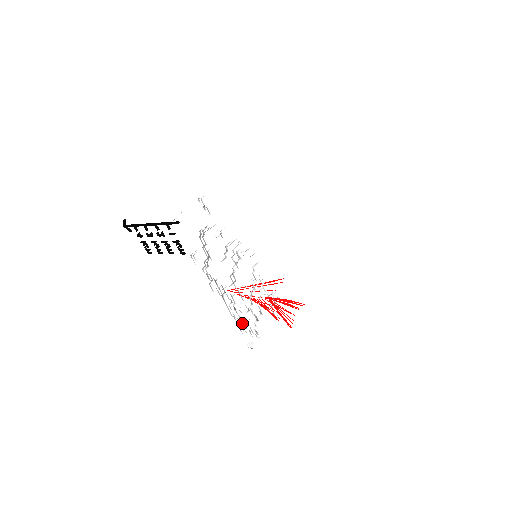
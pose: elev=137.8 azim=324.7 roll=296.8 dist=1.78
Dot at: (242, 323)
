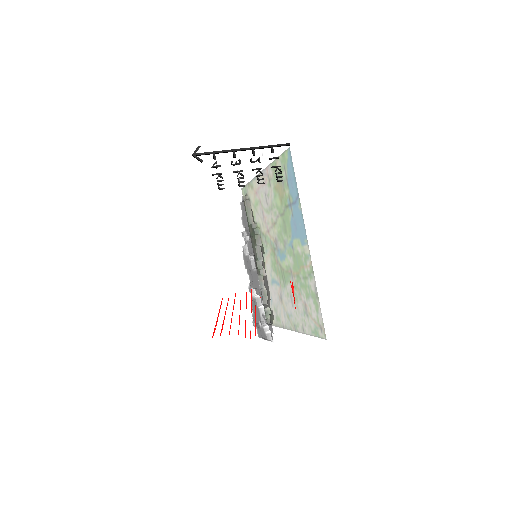
Dot at: occluded
